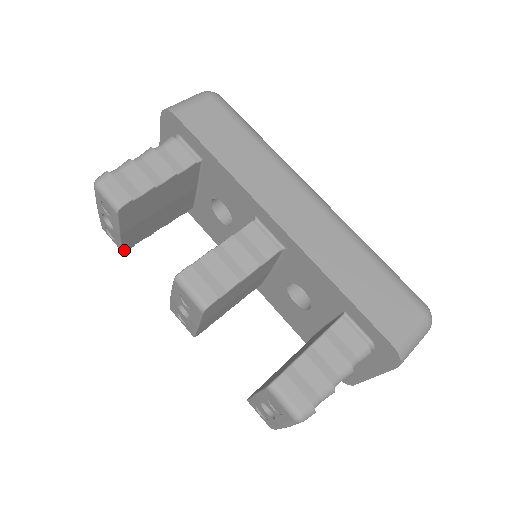
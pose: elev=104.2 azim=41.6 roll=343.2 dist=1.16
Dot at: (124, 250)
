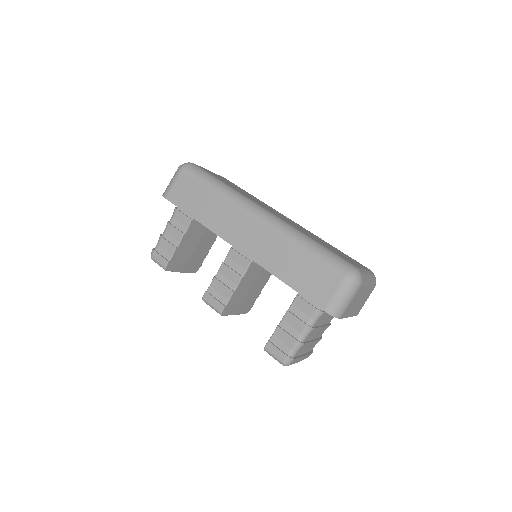
Dot at: (196, 271)
